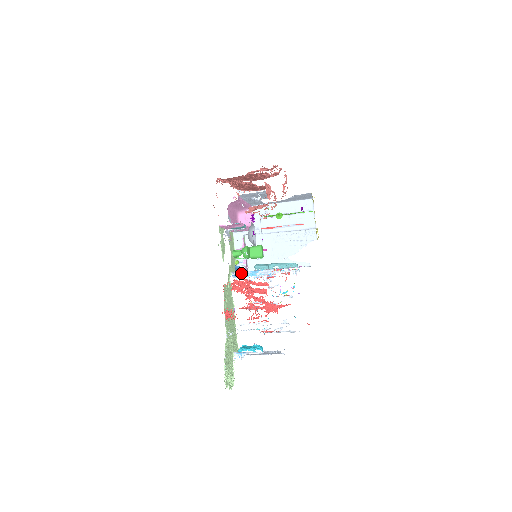
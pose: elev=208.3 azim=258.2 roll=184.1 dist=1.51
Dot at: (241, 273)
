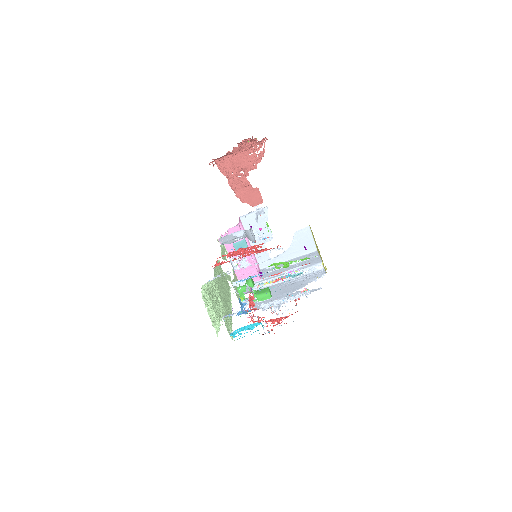
Dot at: (242, 280)
